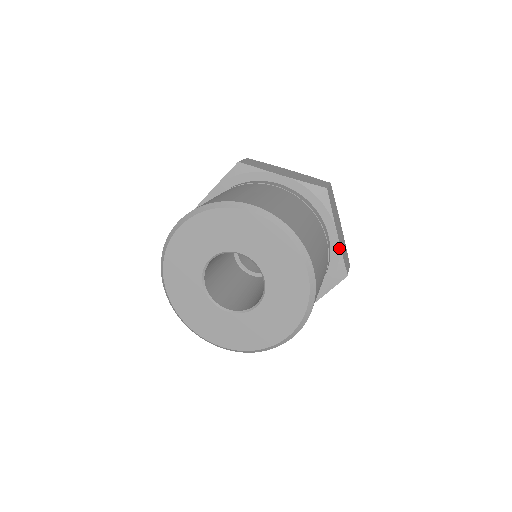
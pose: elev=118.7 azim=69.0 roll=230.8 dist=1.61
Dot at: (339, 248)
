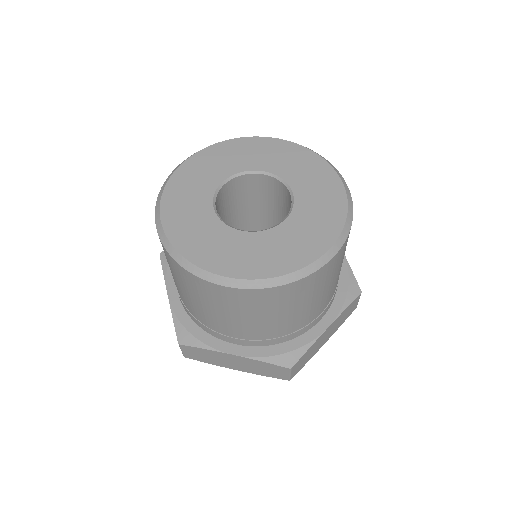
Dot at: (316, 338)
